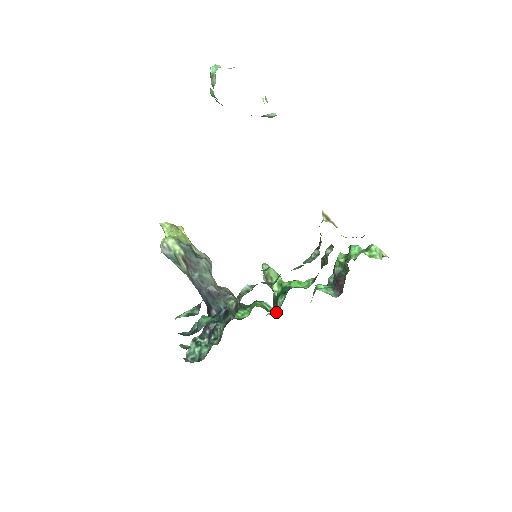
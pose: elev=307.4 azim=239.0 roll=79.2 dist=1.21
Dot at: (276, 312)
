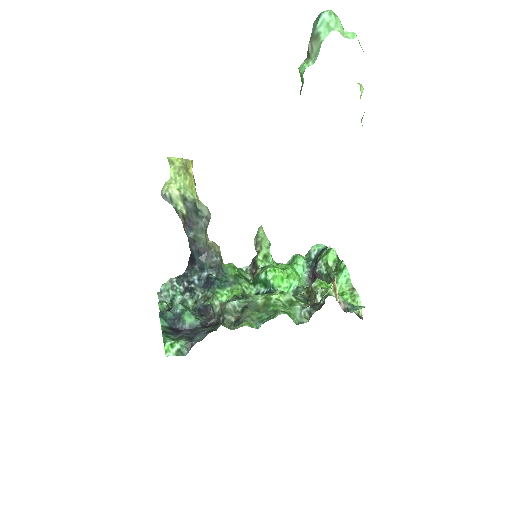
Dot at: occluded
